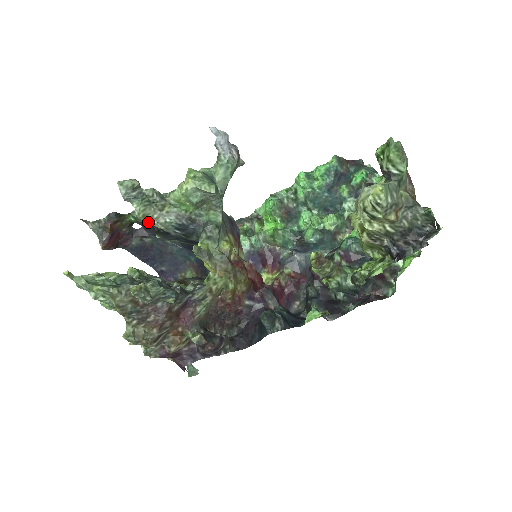
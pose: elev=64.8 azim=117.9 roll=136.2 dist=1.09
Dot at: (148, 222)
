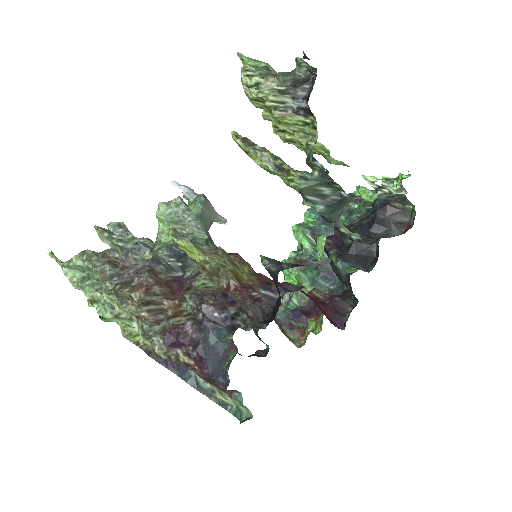
Dot at: occluded
